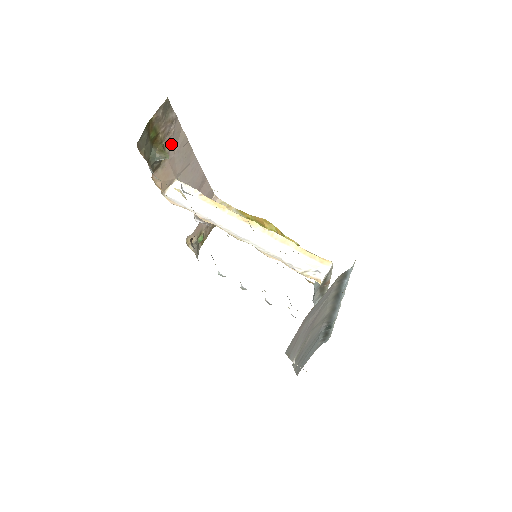
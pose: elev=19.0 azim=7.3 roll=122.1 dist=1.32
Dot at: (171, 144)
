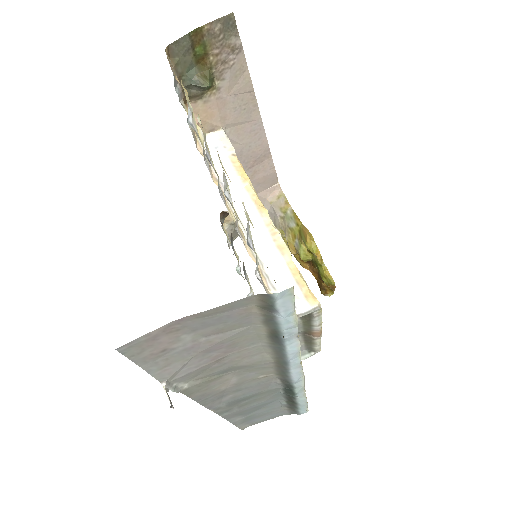
Dot at: (226, 79)
